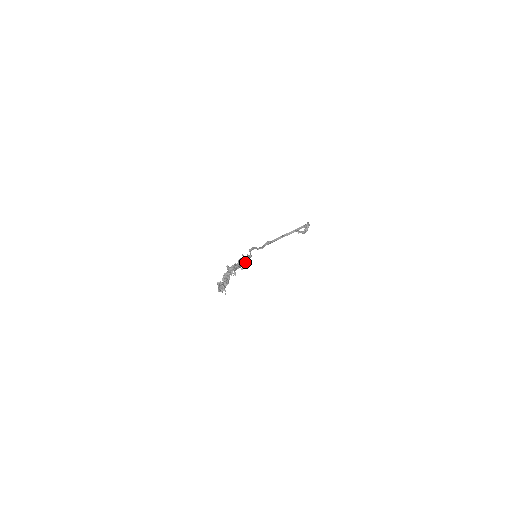
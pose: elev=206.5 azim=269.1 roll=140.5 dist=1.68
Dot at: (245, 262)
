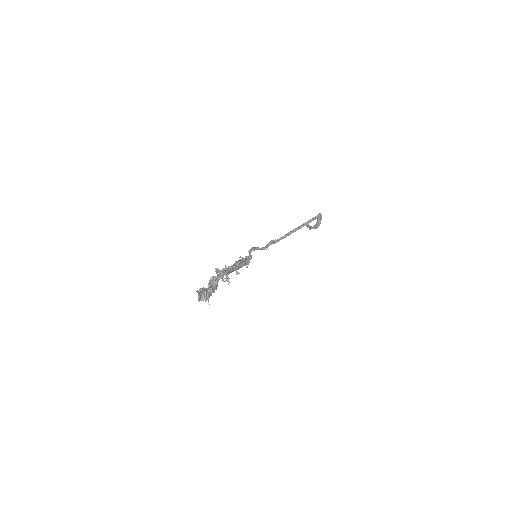
Dot at: (242, 264)
